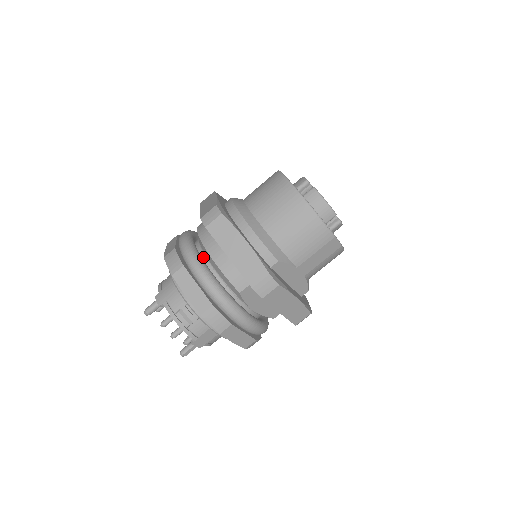
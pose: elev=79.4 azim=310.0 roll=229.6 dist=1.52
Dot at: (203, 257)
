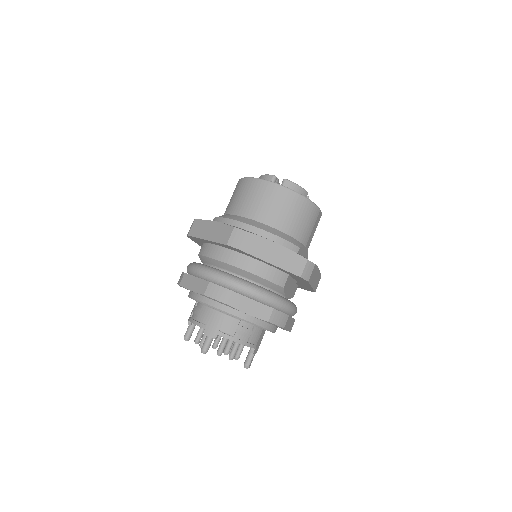
Dot at: occluded
